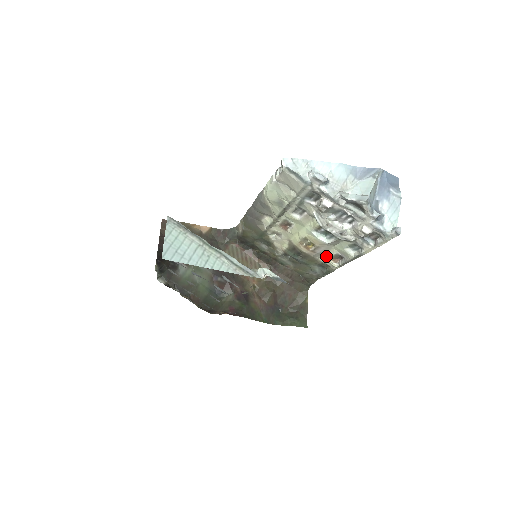
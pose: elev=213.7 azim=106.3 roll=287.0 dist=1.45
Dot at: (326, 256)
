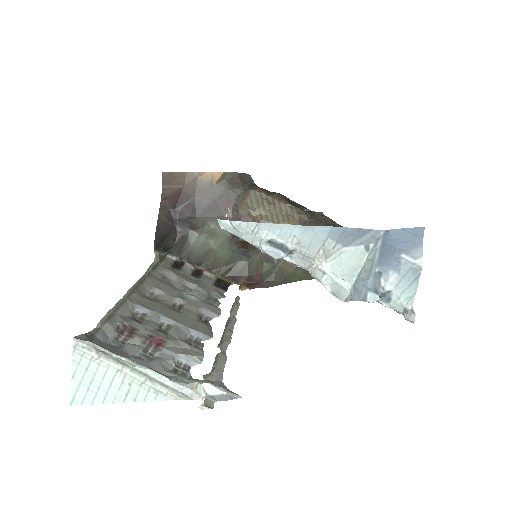
Dot at: occluded
